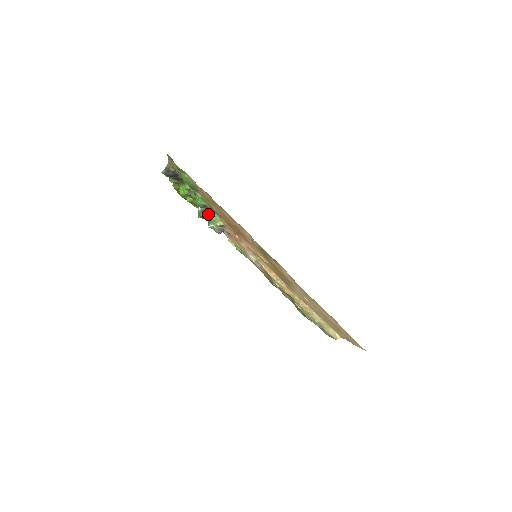
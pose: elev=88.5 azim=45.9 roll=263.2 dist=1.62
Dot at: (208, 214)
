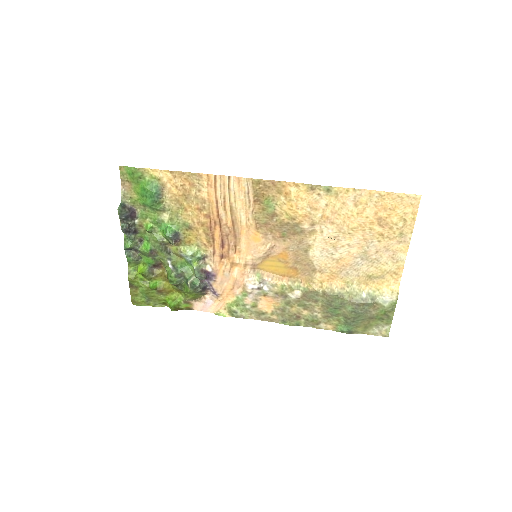
Dot at: (181, 268)
